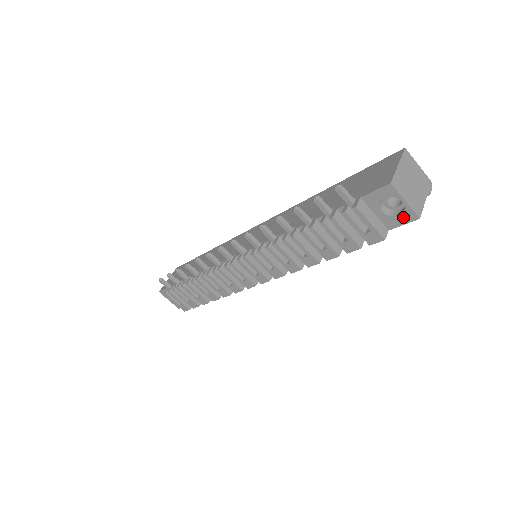
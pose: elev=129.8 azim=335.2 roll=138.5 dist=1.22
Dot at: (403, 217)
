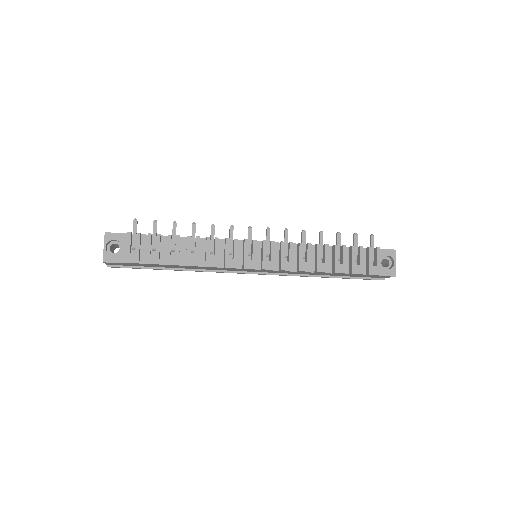
Dot at: (389, 271)
